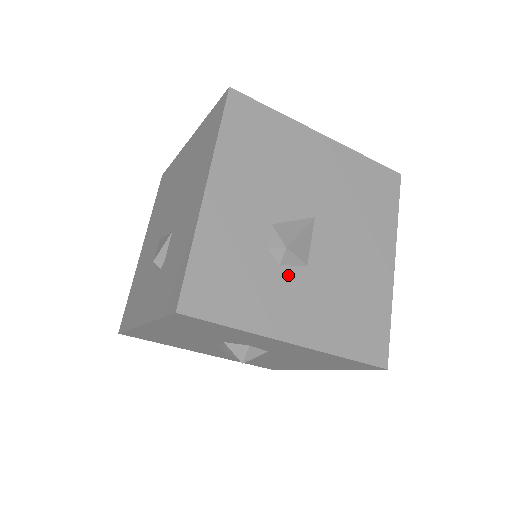
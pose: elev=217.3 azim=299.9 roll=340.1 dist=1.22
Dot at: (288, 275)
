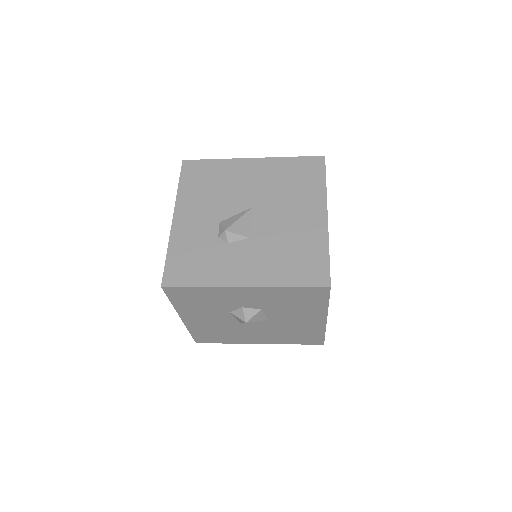
Dot at: (235, 247)
